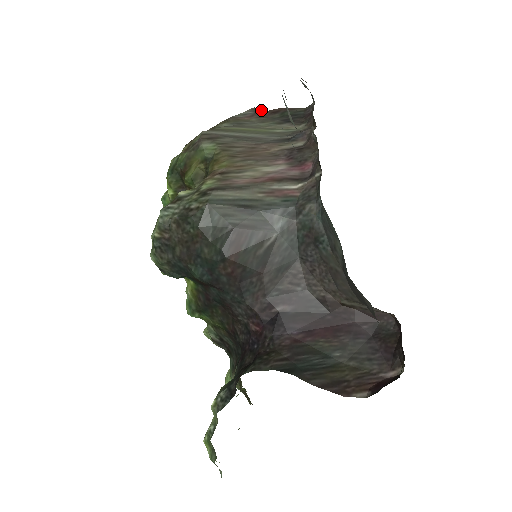
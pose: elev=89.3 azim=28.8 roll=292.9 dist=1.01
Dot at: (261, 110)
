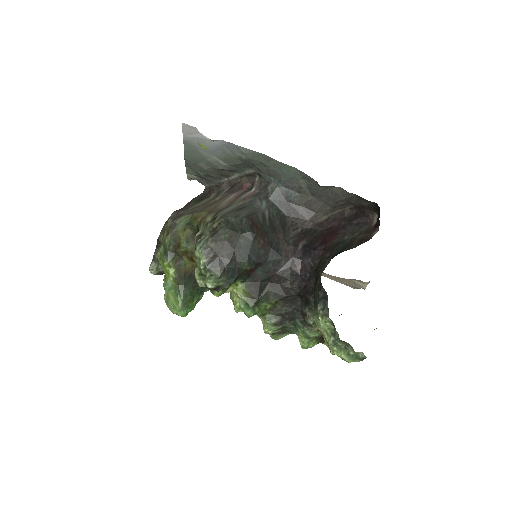
Dot at: (179, 210)
